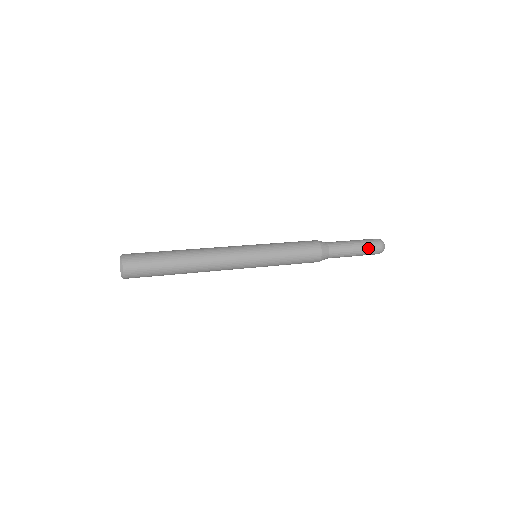
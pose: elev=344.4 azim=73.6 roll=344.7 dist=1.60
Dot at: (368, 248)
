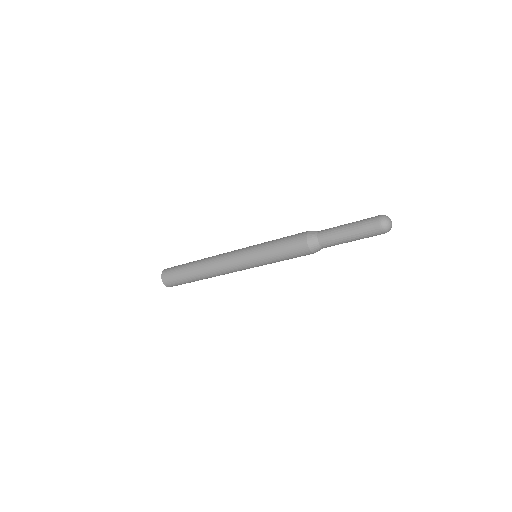
Dot at: (363, 220)
